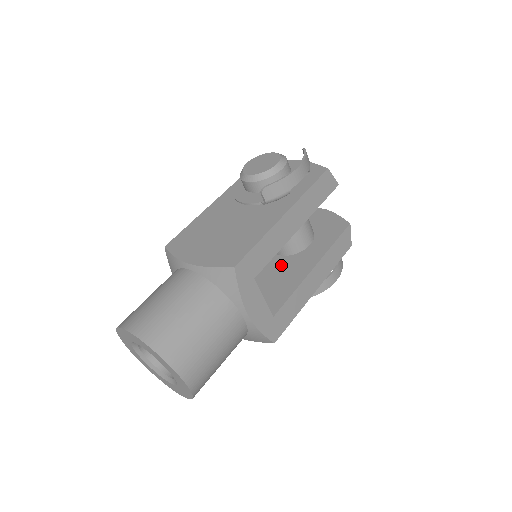
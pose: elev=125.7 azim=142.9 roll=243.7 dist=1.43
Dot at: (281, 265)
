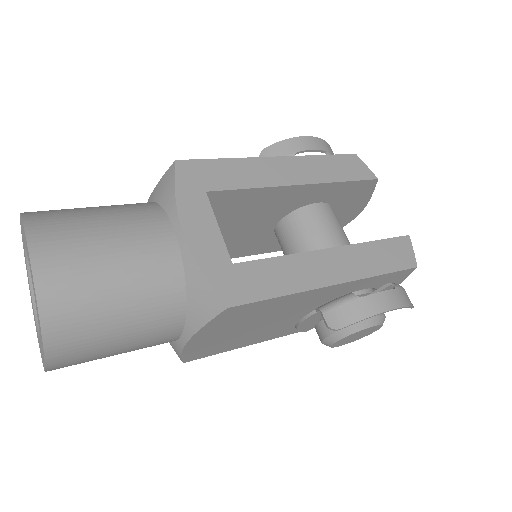
Dot at: occluded
